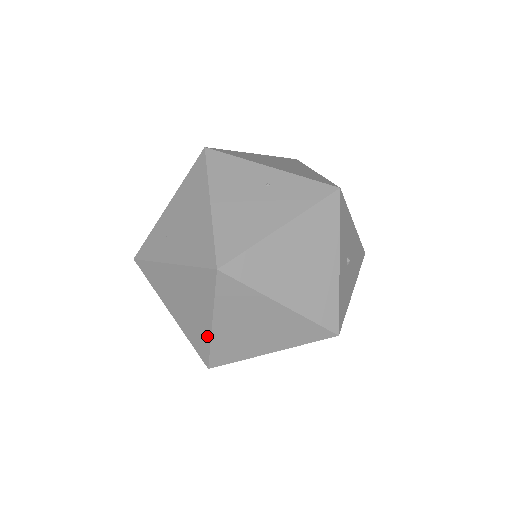
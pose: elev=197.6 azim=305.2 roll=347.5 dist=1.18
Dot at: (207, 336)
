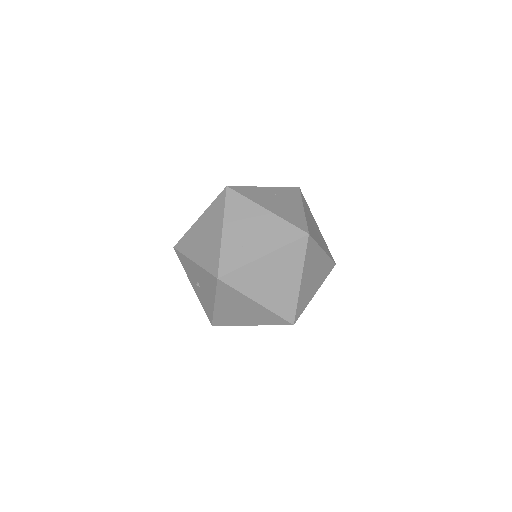
Dot at: (295, 295)
